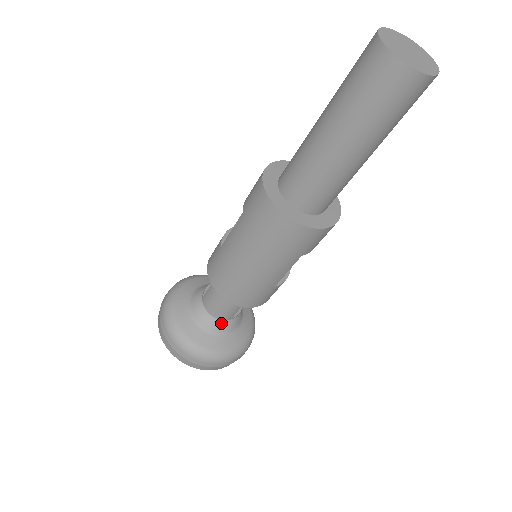
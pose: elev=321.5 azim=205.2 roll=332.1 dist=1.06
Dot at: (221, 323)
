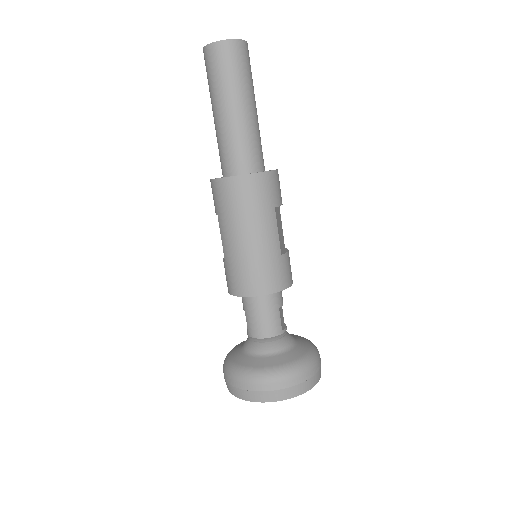
Dot at: (277, 342)
